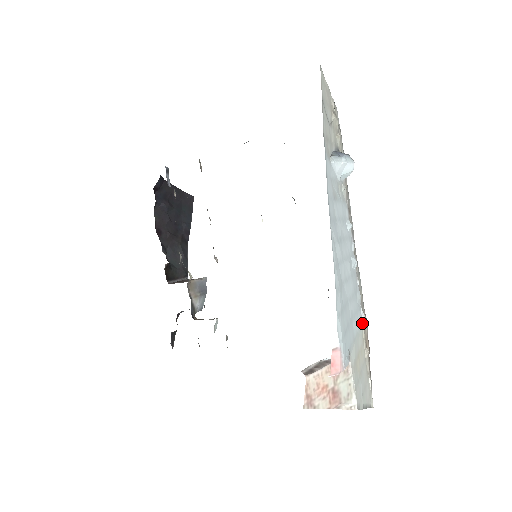
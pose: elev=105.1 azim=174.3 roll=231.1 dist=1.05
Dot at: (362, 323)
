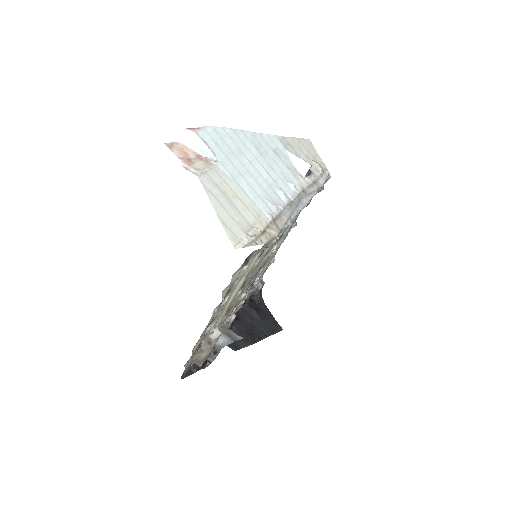
Dot at: (267, 217)
